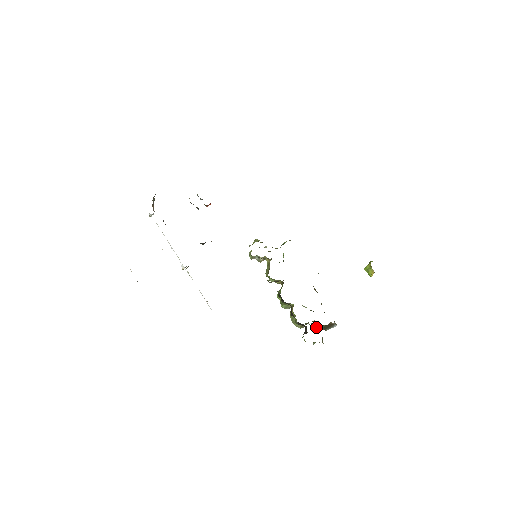
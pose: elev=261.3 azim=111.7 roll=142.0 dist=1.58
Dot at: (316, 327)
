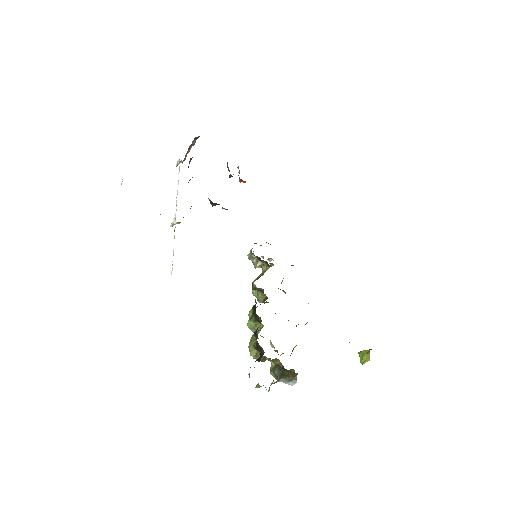
Dot at: (272, 368)
